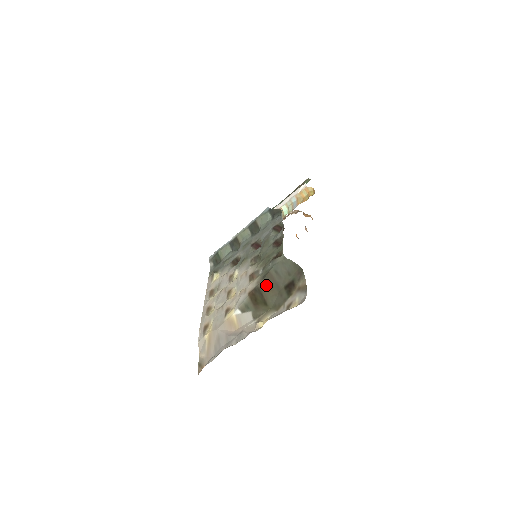
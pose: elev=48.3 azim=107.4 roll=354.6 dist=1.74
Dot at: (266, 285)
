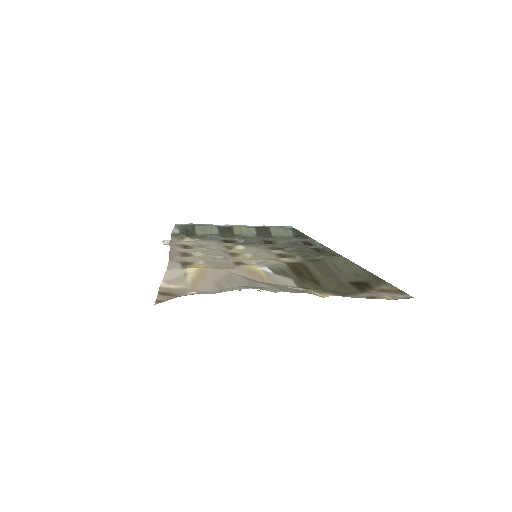
Dot at: (318, 268)
